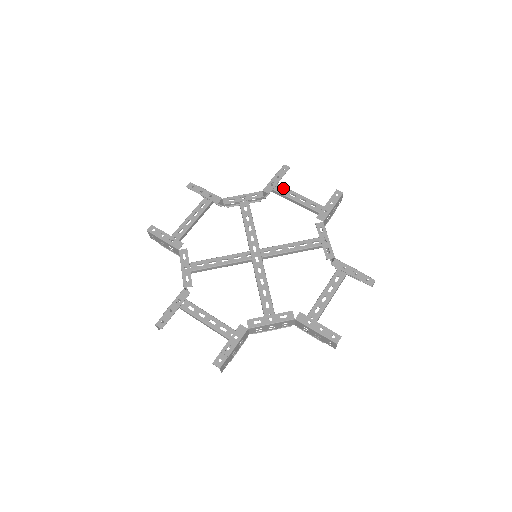
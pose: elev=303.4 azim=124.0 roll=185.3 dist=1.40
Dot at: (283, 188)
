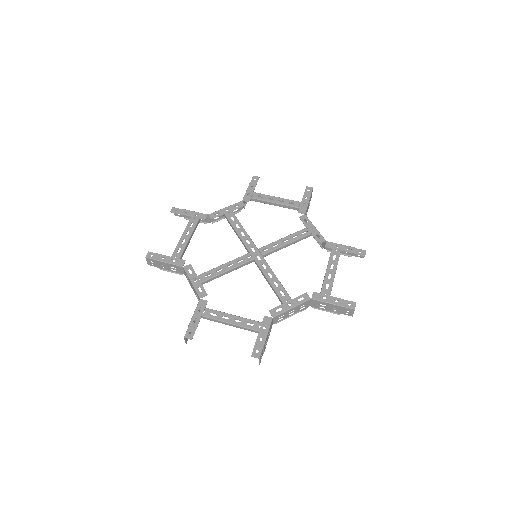
Dot at: (260, 195)
